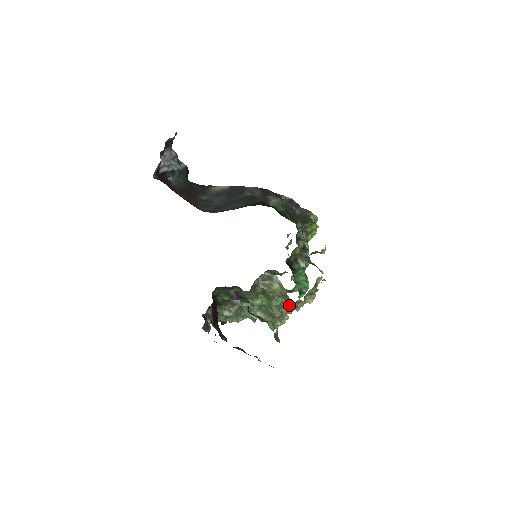
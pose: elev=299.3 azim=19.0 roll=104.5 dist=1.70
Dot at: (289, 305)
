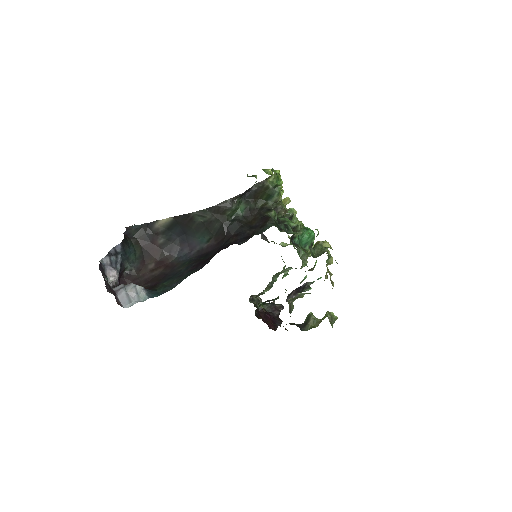
Dot at: occluded
